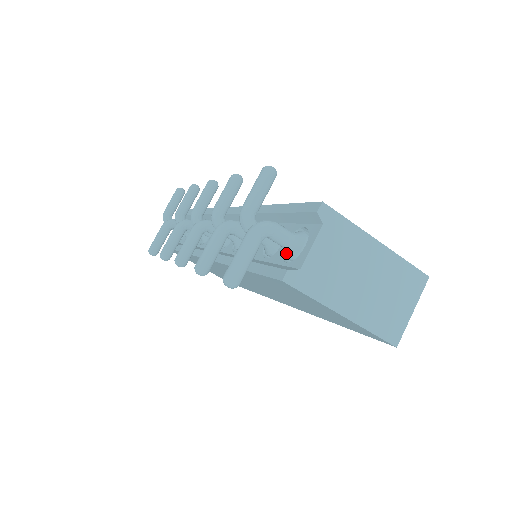
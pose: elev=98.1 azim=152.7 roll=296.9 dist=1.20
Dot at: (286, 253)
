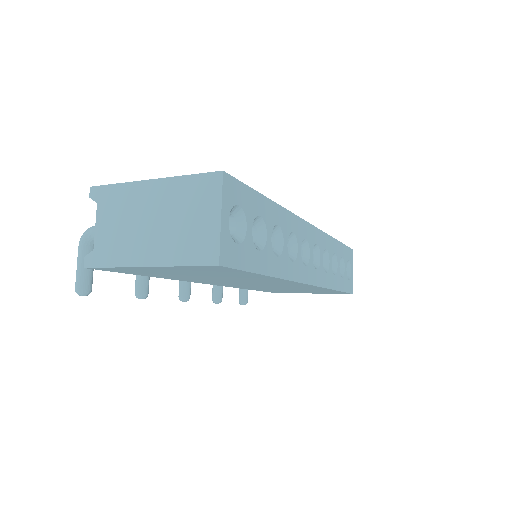
Dot at: occluded
